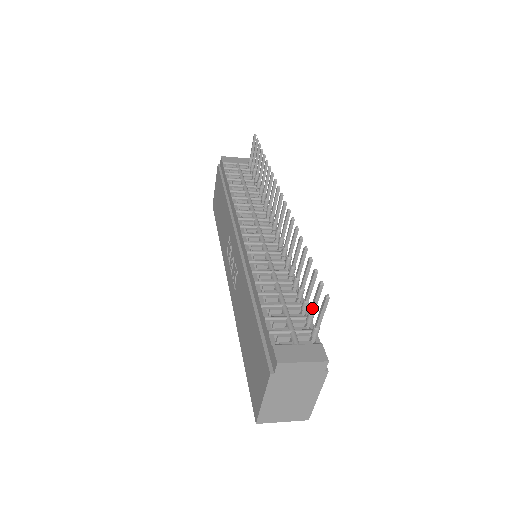
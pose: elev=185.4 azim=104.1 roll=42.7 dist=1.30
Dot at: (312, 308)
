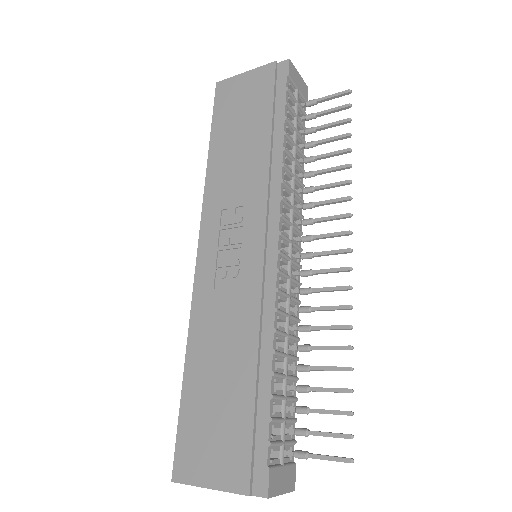
Dot at: (317, 435)
